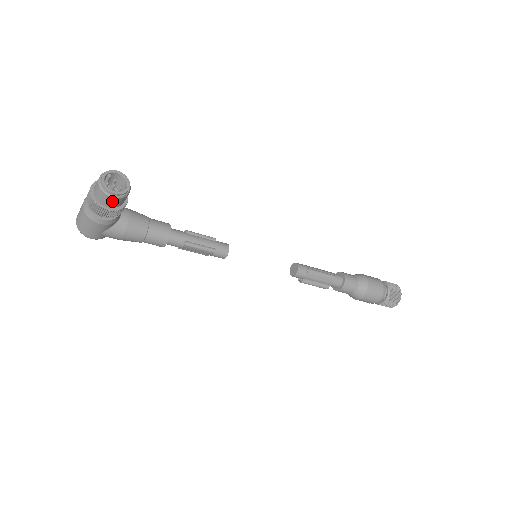
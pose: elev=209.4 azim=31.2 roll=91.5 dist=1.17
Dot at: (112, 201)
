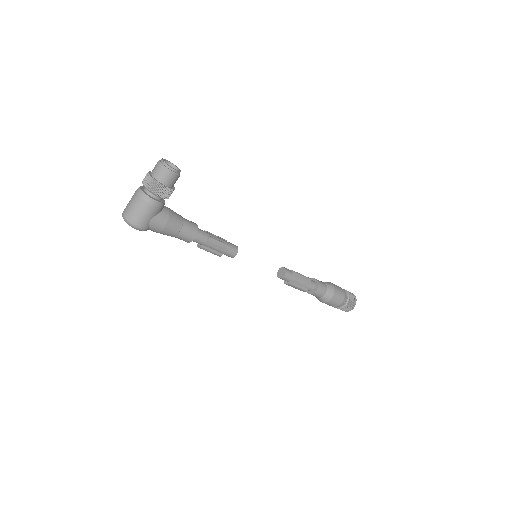
Dot at: (171, 178)
